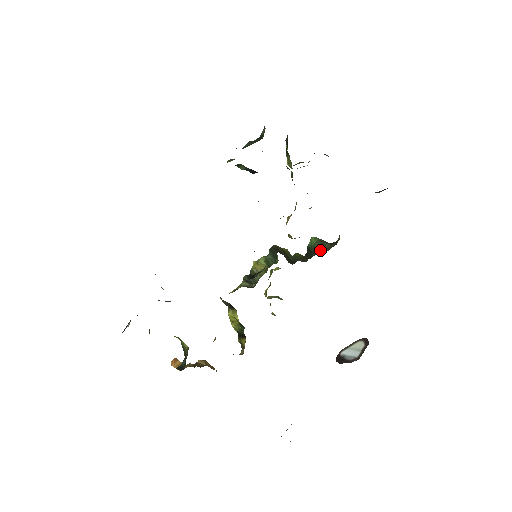
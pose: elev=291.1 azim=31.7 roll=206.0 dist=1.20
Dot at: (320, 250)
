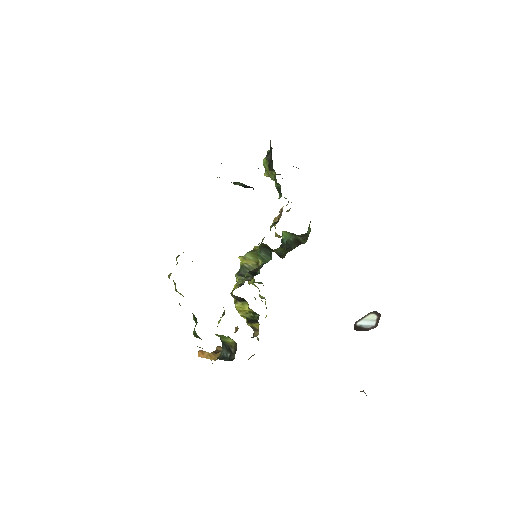
Dot at: (297, 243)
